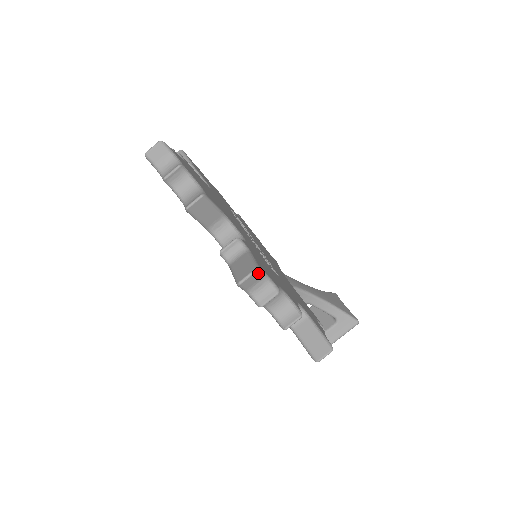
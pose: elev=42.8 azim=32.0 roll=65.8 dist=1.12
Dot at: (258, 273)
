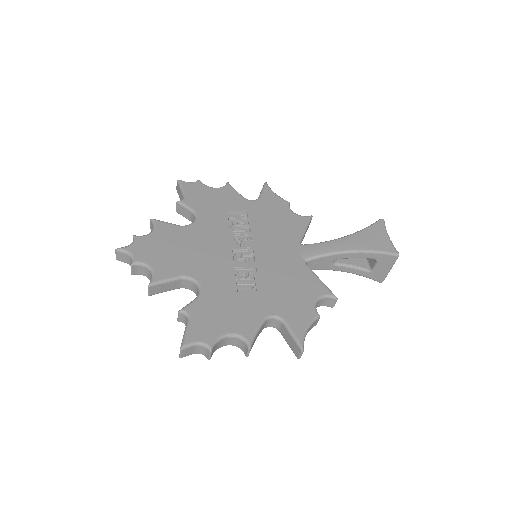
Dot at: (185, 349)
